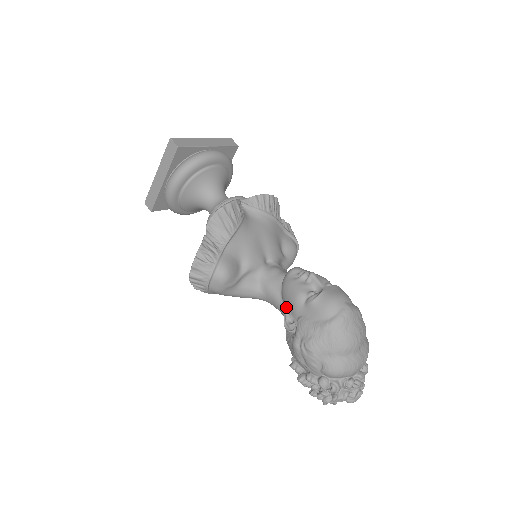
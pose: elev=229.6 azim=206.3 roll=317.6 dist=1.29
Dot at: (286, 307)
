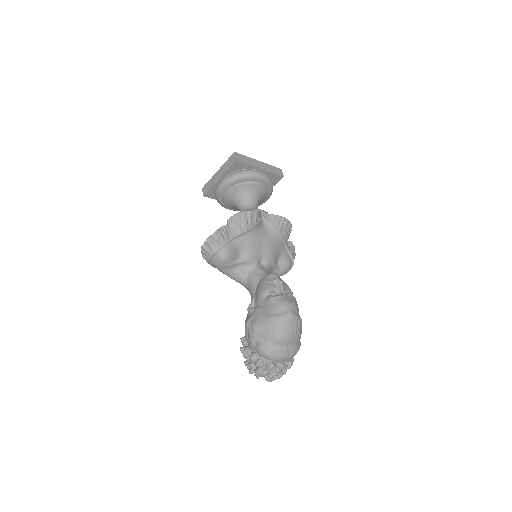
Dot at: (255, 296)
